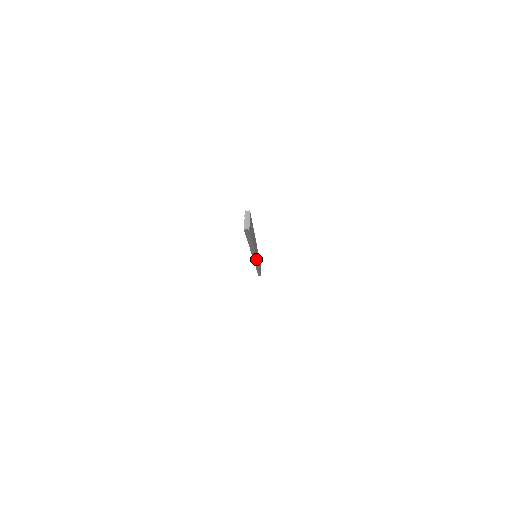
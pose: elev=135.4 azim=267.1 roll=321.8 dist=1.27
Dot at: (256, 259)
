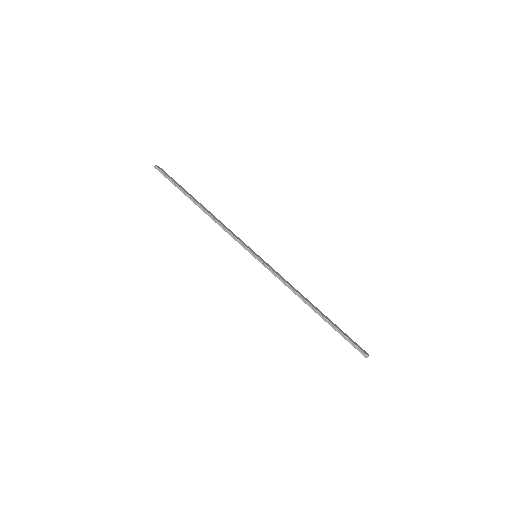
Dot at: (270, 266)
